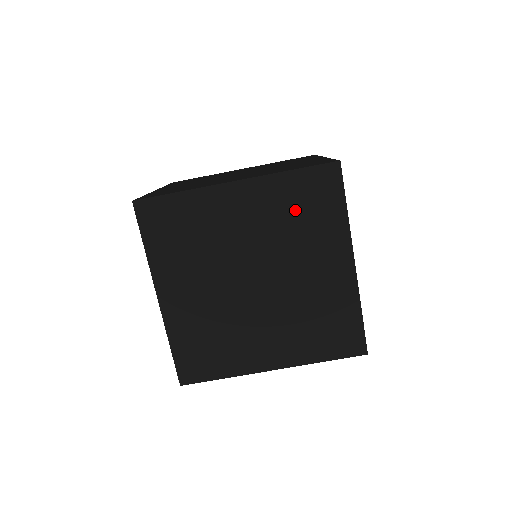
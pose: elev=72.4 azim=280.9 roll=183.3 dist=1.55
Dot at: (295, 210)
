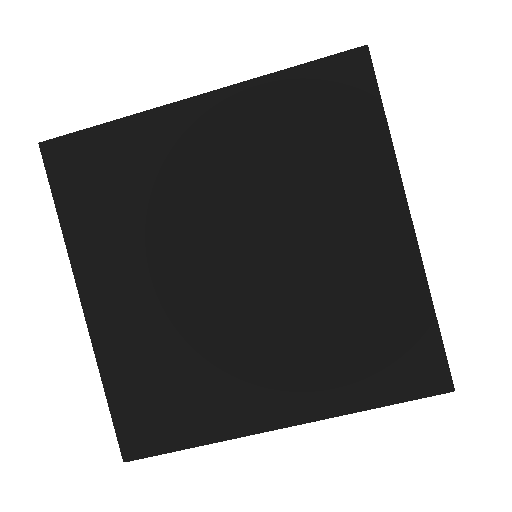
Dot at: (299, 134)
